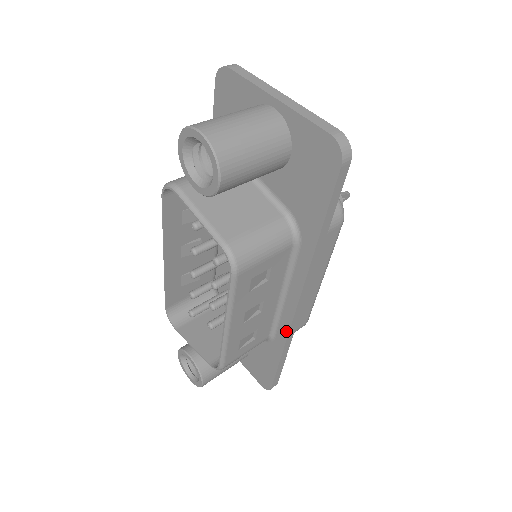
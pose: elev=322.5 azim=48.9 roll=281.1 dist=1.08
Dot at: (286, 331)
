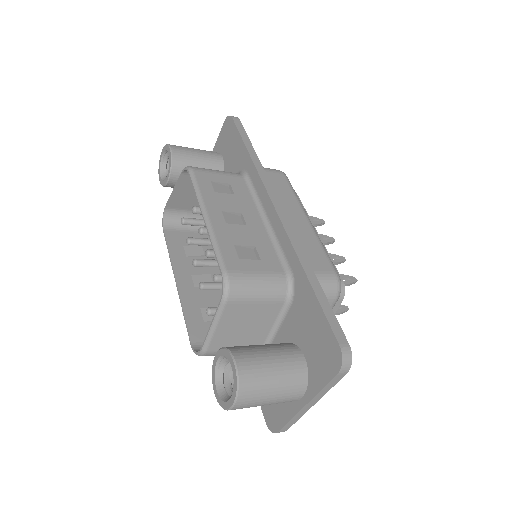
Dot at: (287, 241)
